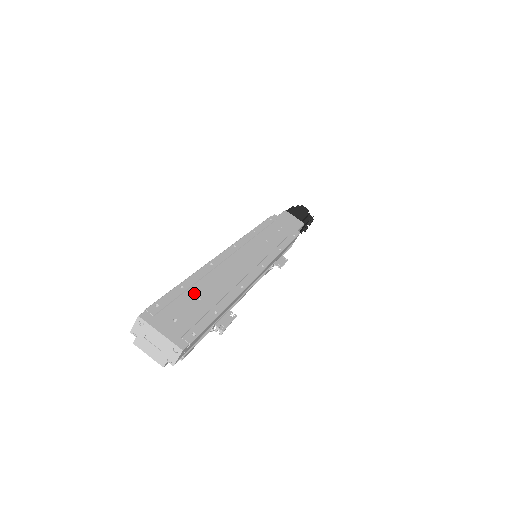
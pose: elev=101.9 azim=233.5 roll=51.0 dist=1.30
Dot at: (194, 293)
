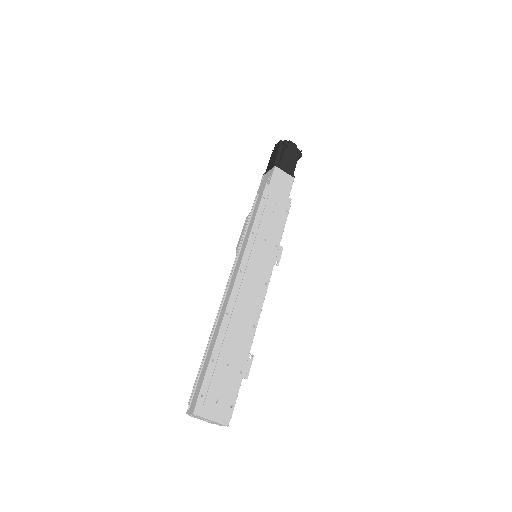
Dot at: (223, 361)
